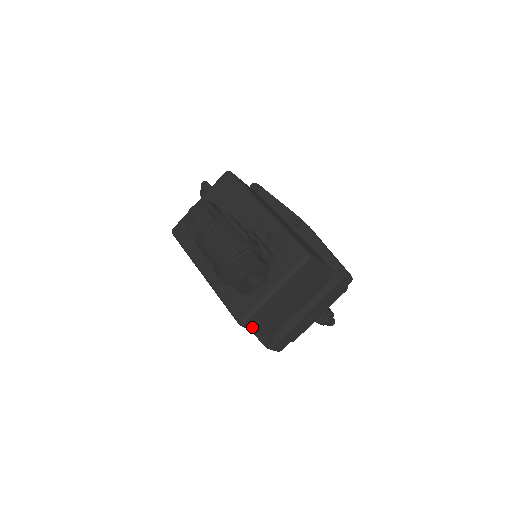
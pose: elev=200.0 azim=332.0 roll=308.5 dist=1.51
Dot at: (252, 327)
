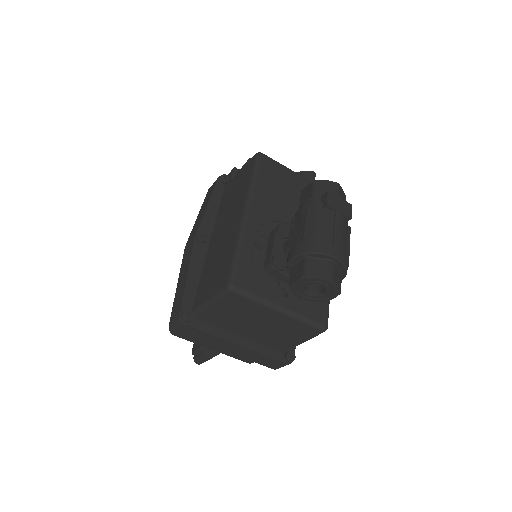
Dot at: (223, 298)
